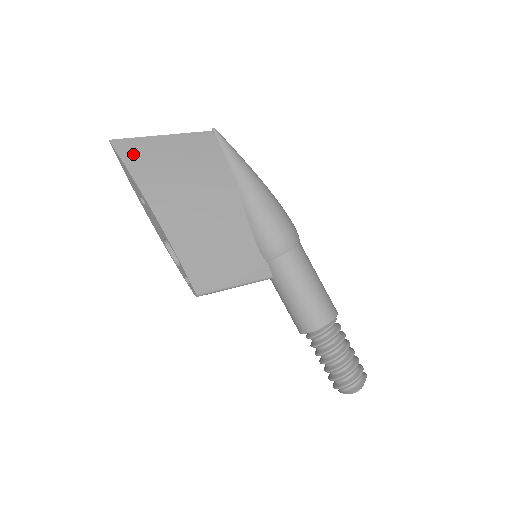
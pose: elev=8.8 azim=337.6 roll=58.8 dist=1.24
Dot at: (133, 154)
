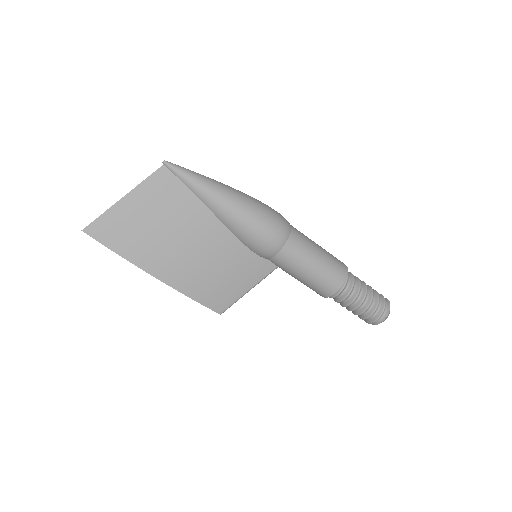
Dot at: (108, 233)
